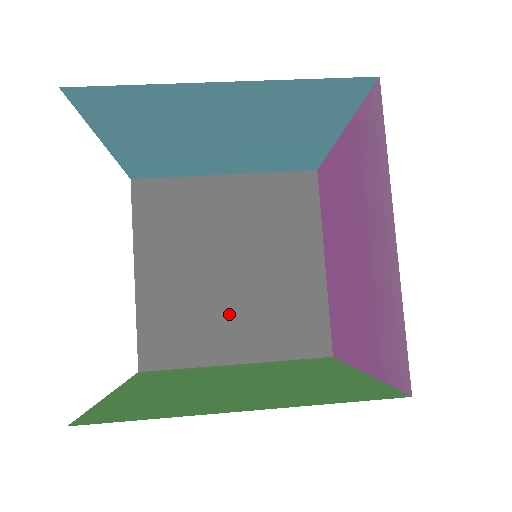
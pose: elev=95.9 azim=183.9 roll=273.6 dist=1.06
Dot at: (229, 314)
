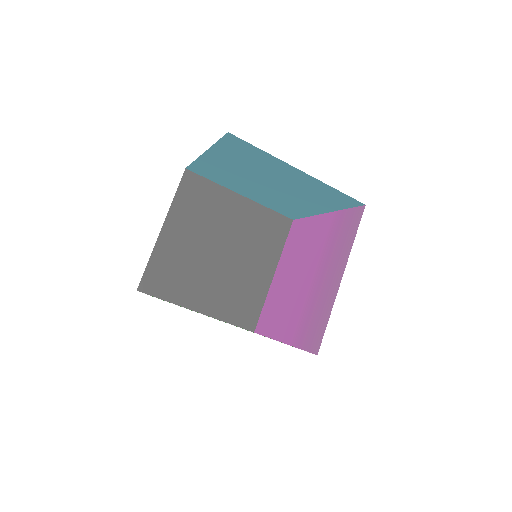
Dot at: (207, 280)
